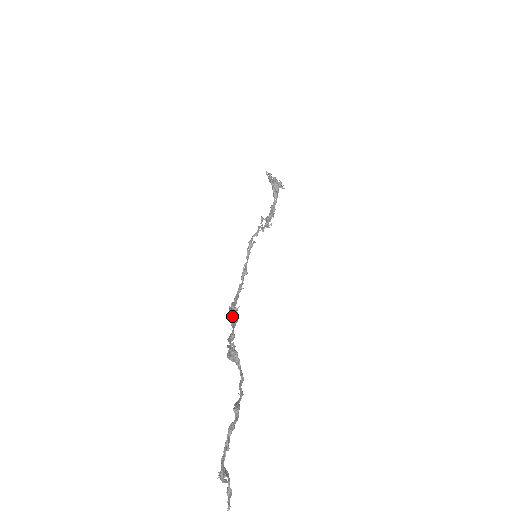
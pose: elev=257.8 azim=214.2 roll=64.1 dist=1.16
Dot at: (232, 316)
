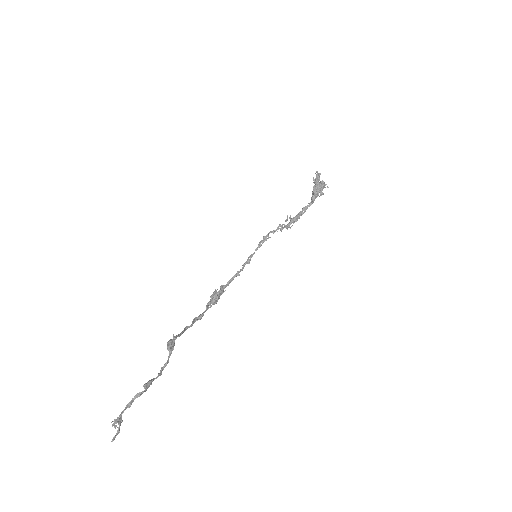
Dot at: (212, 299)
